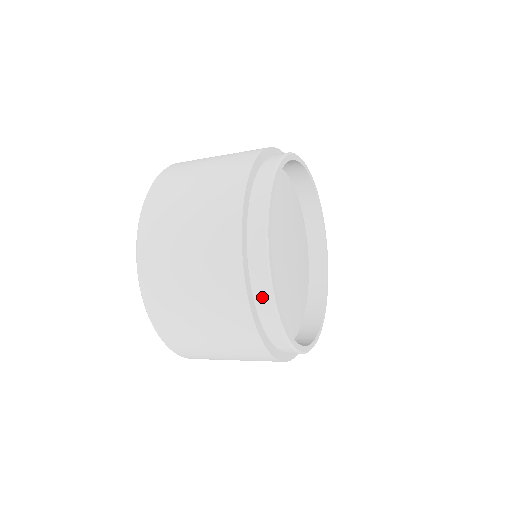
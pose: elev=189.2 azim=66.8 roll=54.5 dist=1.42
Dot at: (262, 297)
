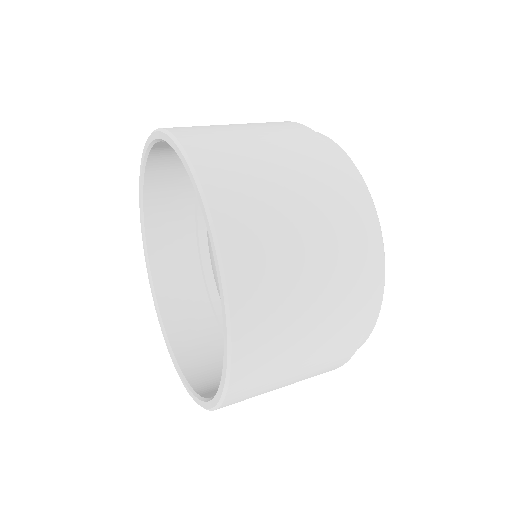
Dot at: occluded
